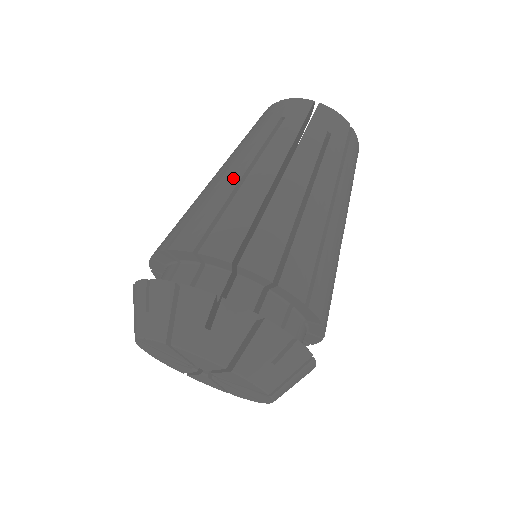
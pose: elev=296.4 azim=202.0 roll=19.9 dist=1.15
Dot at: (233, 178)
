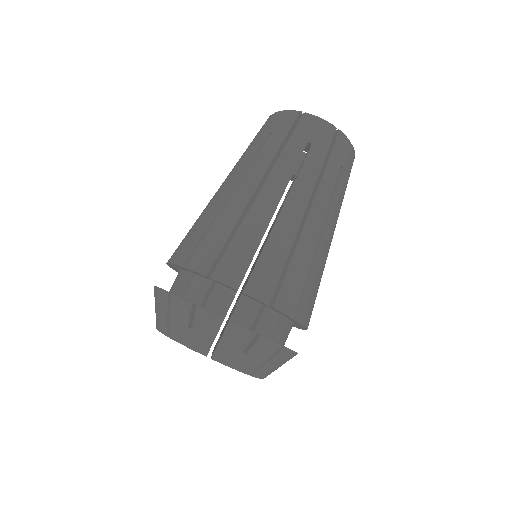
Dot at: (266, 210)
